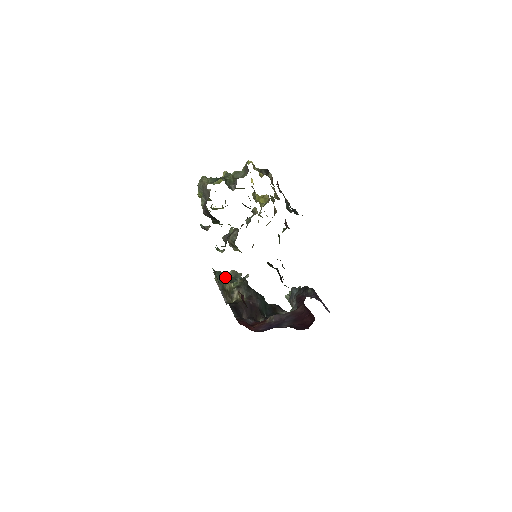
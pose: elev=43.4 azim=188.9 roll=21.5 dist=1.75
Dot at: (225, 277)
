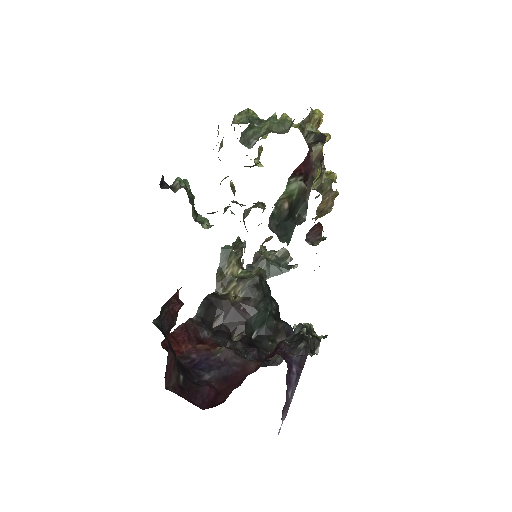
Dot at: (234, 257)
